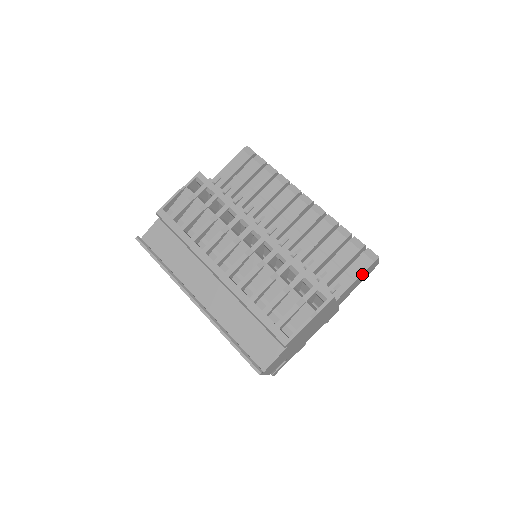
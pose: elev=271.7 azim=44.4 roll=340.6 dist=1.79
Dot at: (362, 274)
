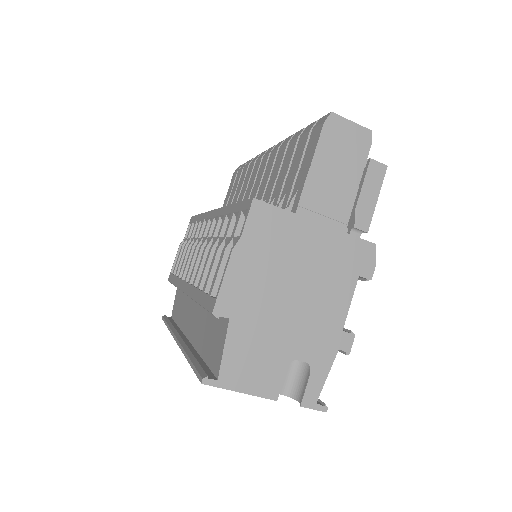
Dot at: (318, 152)
